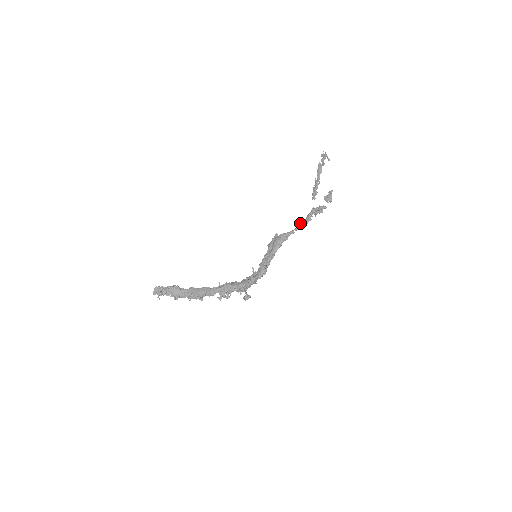
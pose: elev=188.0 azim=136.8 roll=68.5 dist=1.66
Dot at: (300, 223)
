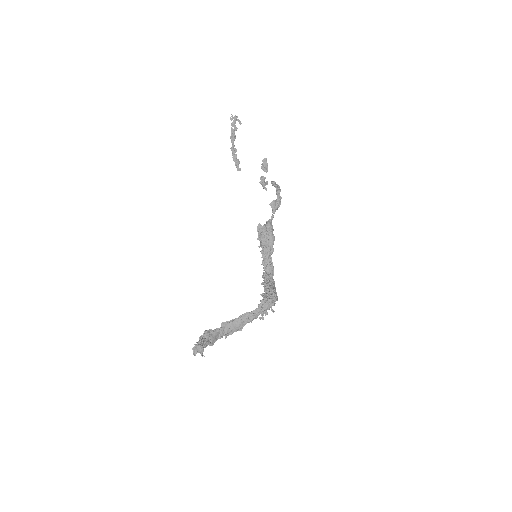
Dot at: (275, 205)
